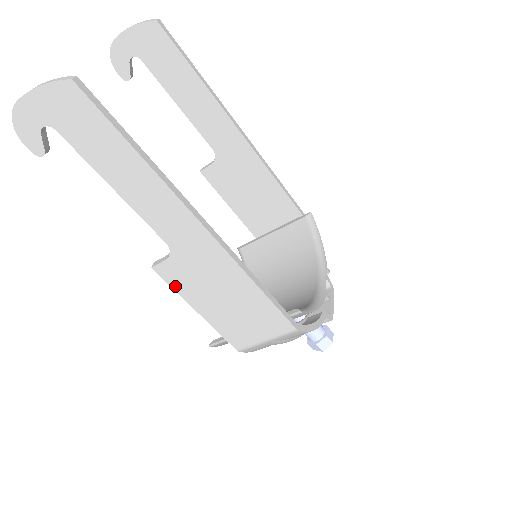
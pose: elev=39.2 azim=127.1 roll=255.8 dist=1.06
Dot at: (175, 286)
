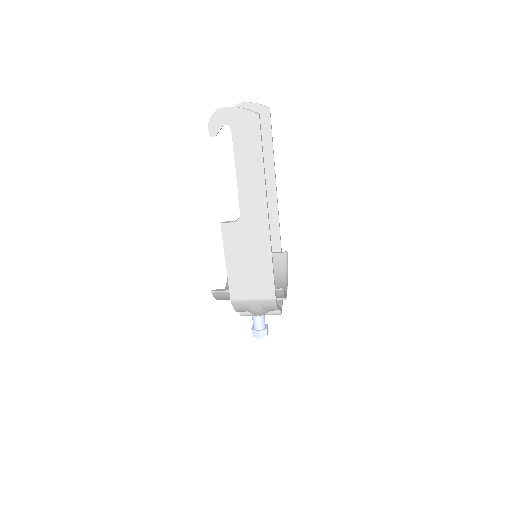
Dot at: (225, 241)
